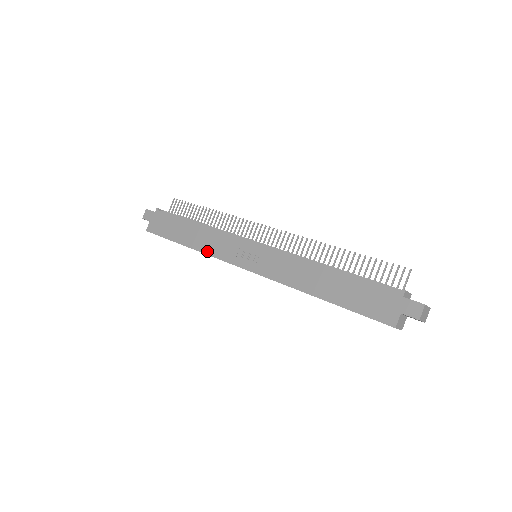
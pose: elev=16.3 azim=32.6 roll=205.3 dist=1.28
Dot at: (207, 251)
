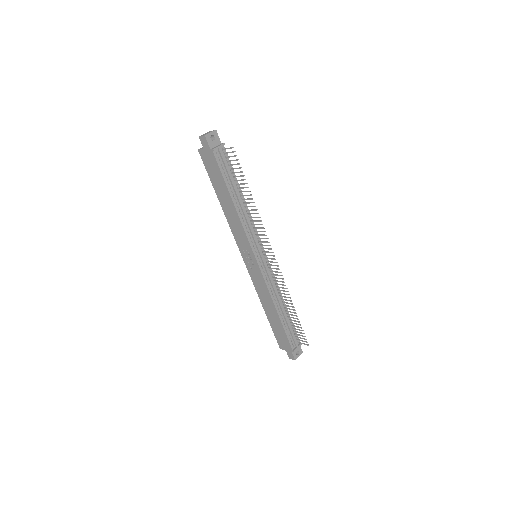
Dot at: (230, 224)
